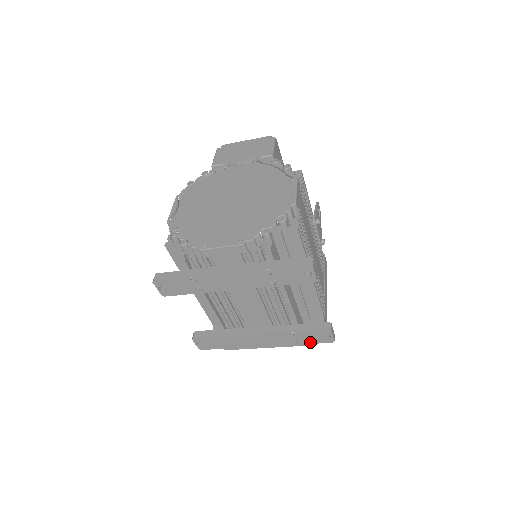
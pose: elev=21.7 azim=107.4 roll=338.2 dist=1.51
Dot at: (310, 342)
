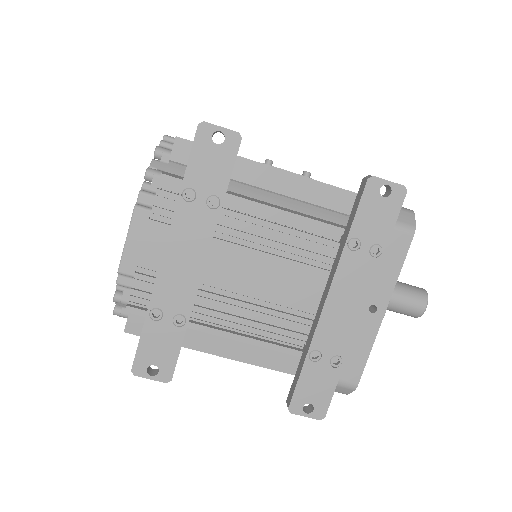
Dot at: (388, 228)
